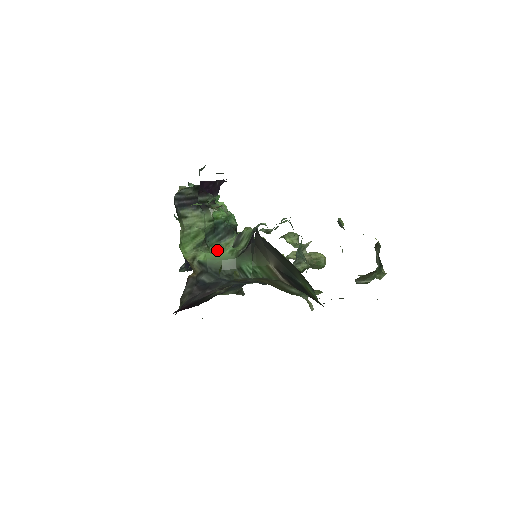
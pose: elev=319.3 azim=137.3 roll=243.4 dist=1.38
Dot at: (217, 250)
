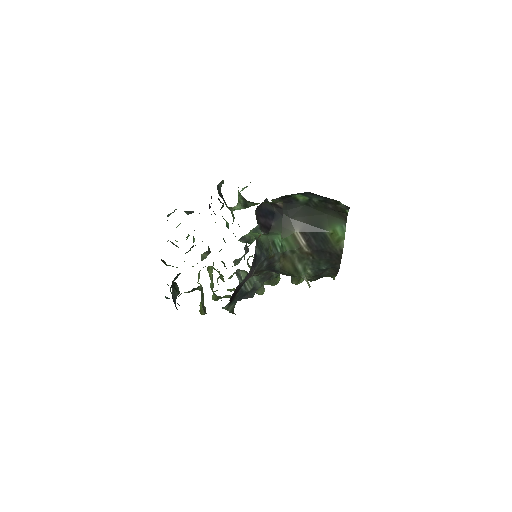
Dot at: occluded
